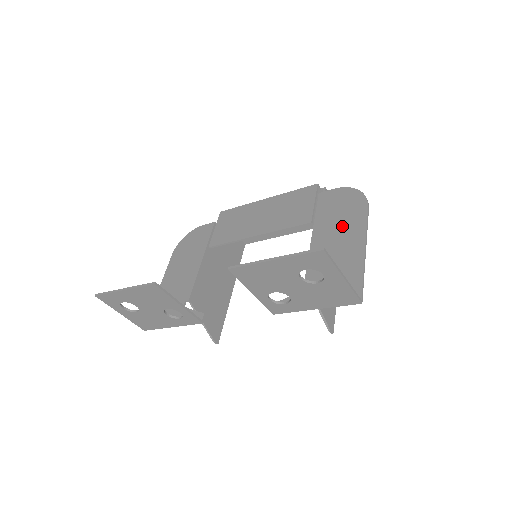
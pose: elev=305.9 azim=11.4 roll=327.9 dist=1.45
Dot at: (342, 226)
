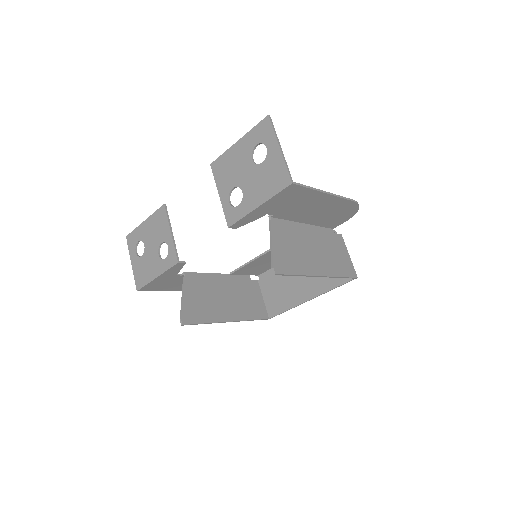
Dot at: (326, 208)
